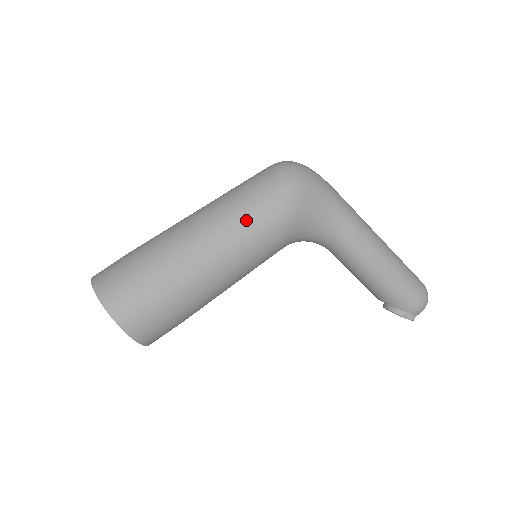
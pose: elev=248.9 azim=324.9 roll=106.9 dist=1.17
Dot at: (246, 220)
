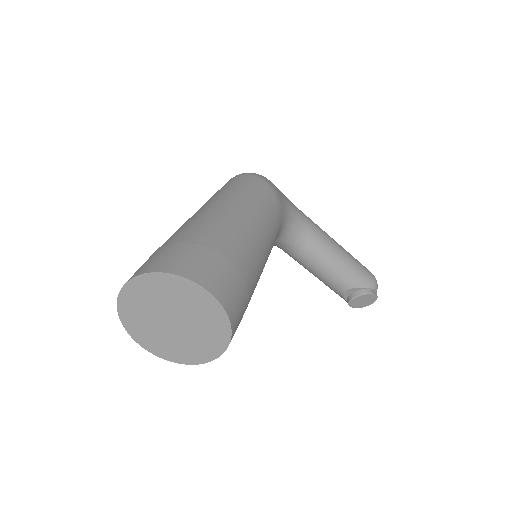
Dot at: (253, 197)
